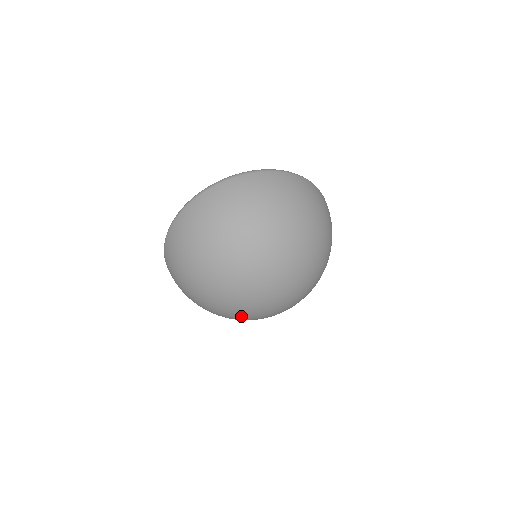
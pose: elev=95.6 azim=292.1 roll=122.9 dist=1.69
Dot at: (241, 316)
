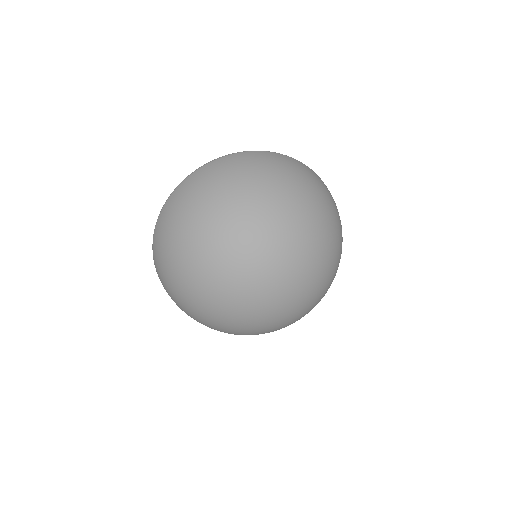
Dot at: (273, 324)
